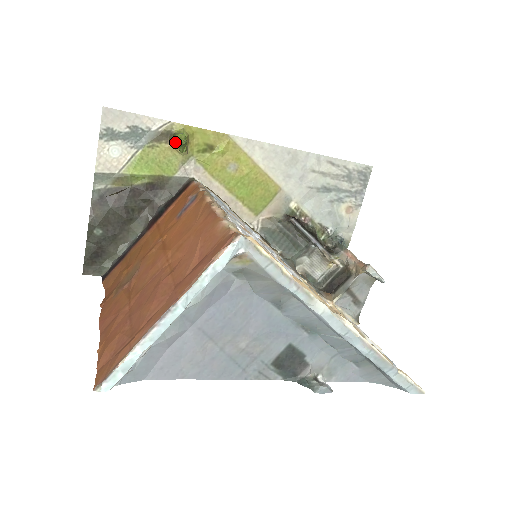
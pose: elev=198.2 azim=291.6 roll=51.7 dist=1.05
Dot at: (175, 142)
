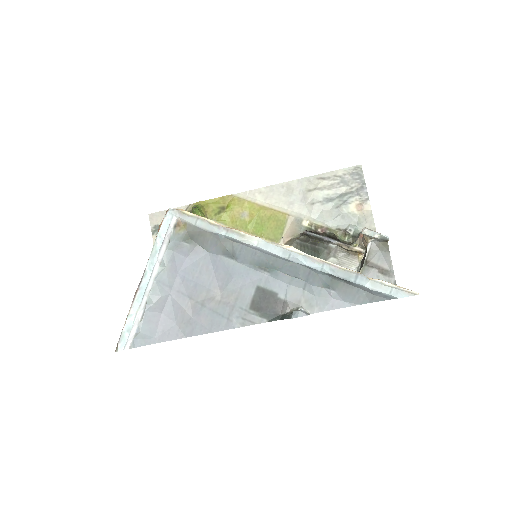
Dot at: occluded
